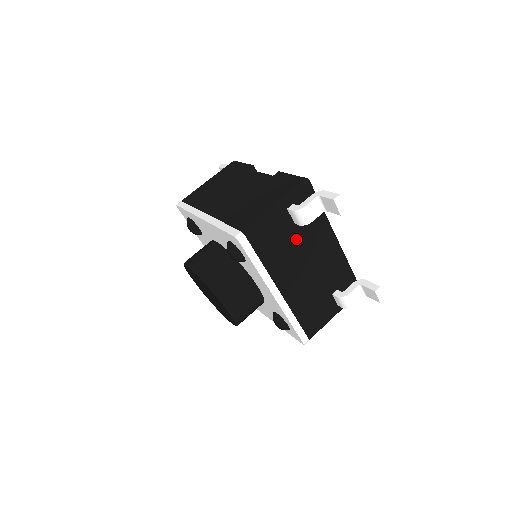
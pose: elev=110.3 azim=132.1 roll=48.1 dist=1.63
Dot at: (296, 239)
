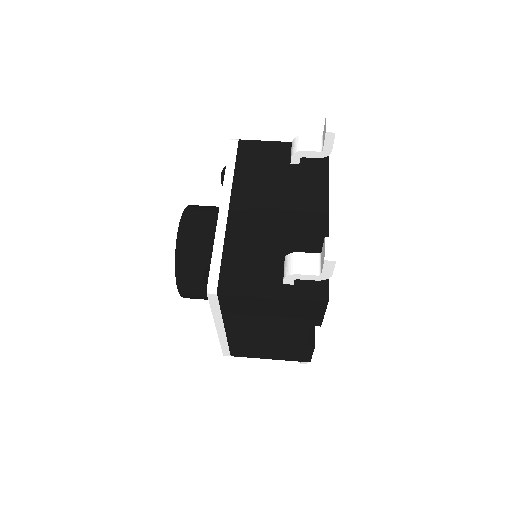
Dot at: (282, 177)
